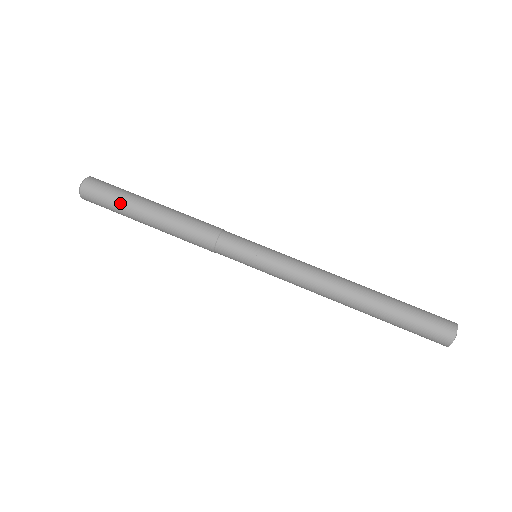
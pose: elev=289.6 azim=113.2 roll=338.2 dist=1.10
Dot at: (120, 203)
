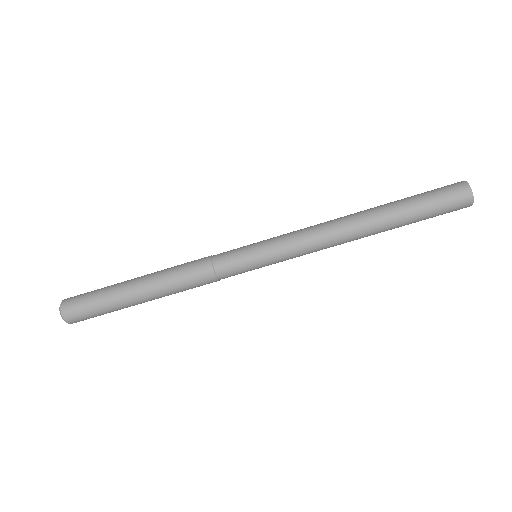
Dot at: (105, 298)
